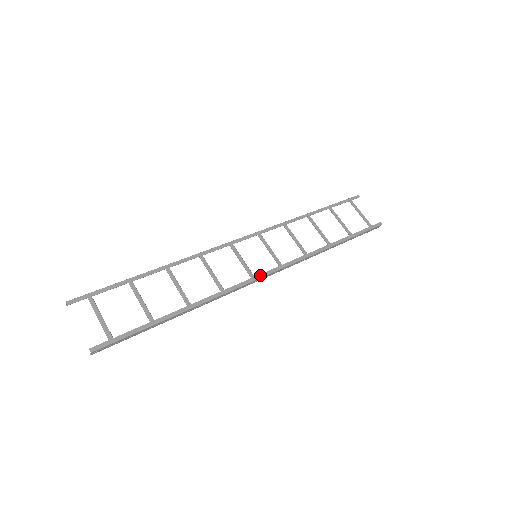
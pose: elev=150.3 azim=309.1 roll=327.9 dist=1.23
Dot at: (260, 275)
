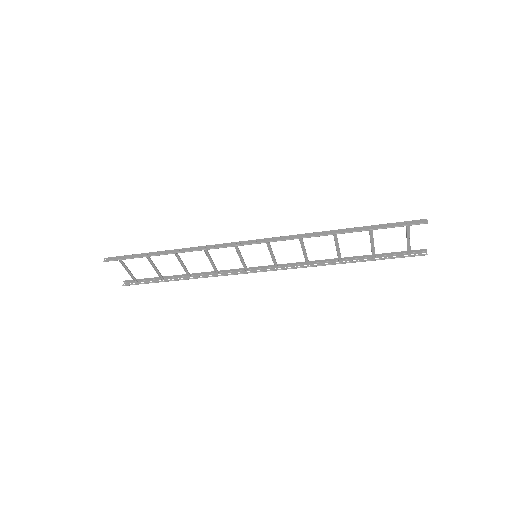
Dot at: (242, 243)
